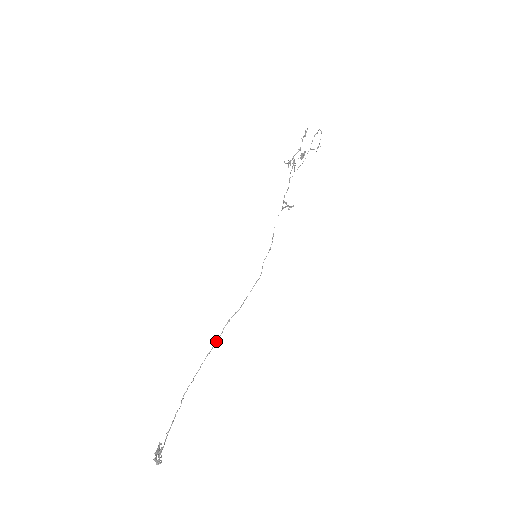
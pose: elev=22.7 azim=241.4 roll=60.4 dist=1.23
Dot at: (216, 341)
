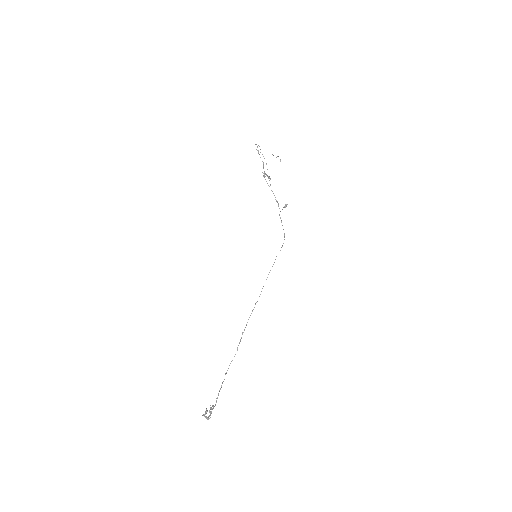
Dot at: occluded
